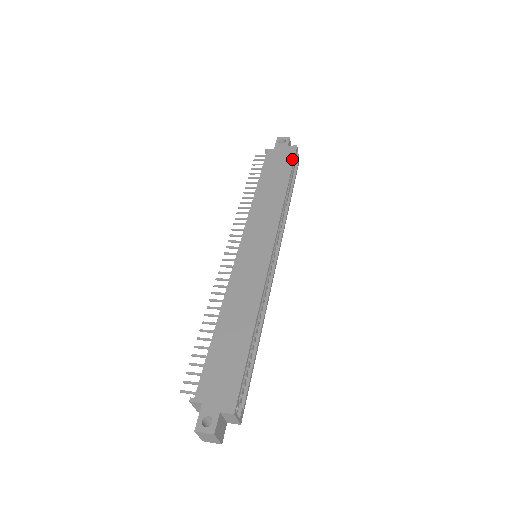
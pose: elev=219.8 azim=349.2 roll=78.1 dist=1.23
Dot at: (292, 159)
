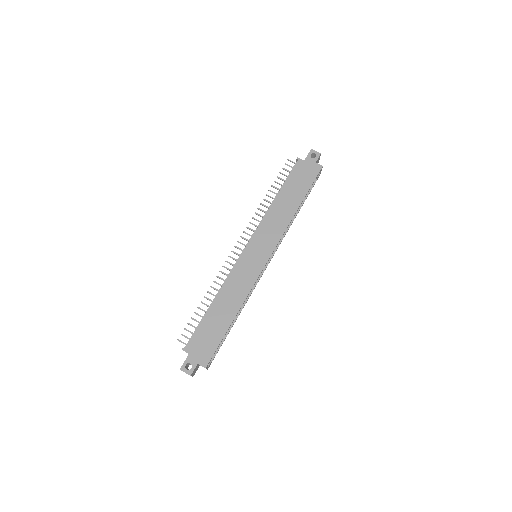
Dot at: (313, 179)
